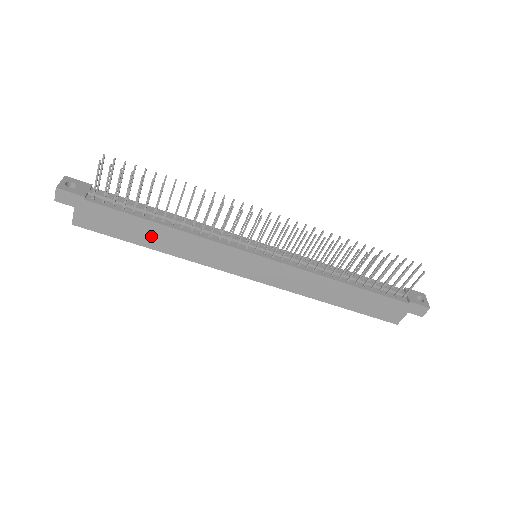
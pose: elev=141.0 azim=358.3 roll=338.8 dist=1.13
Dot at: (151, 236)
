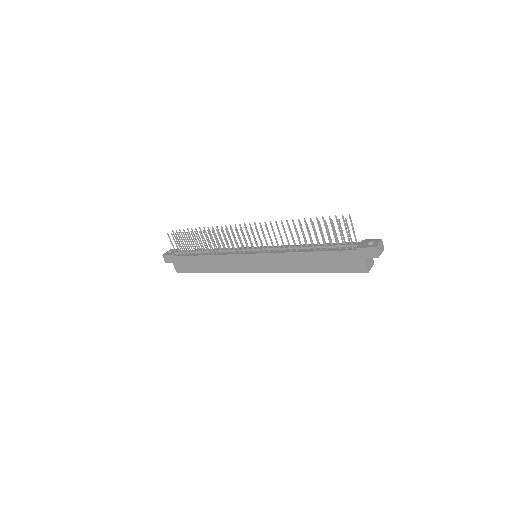
Dot at: (204, 265)
